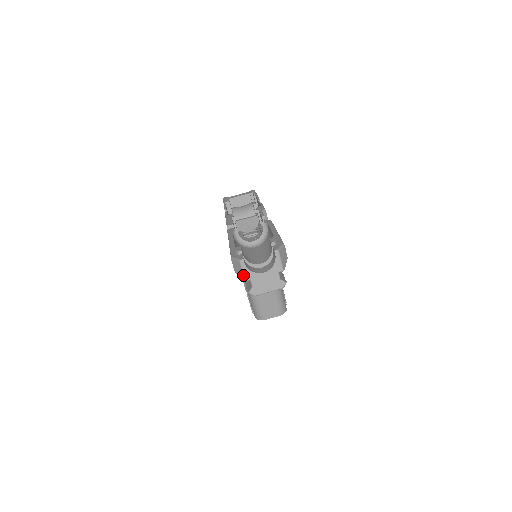
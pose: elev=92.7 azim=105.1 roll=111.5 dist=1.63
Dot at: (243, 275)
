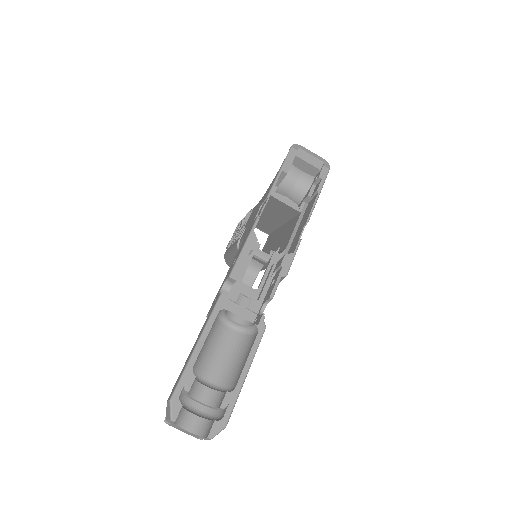
Dot at: (167, 420)
